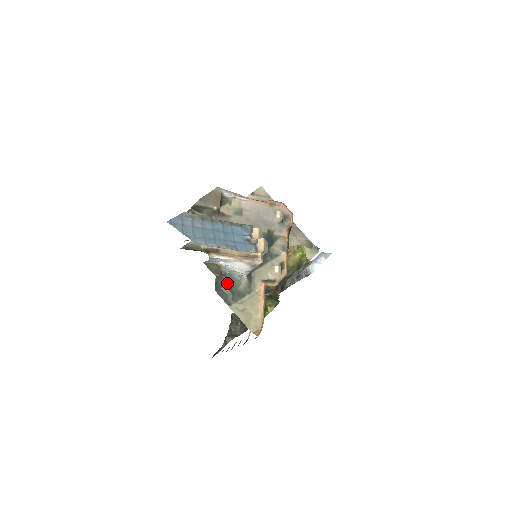
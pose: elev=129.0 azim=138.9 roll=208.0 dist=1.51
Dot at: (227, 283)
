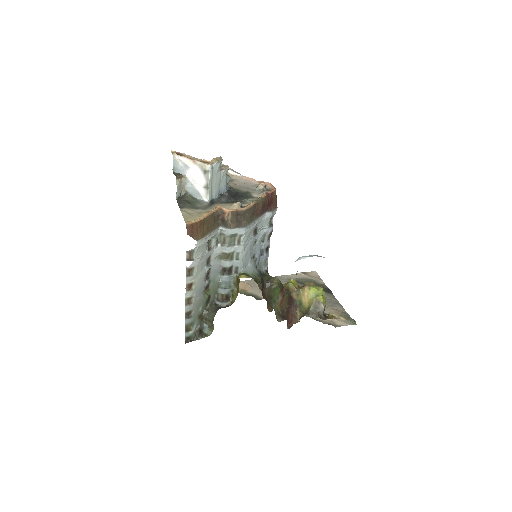
Dot at: (190, 200)
